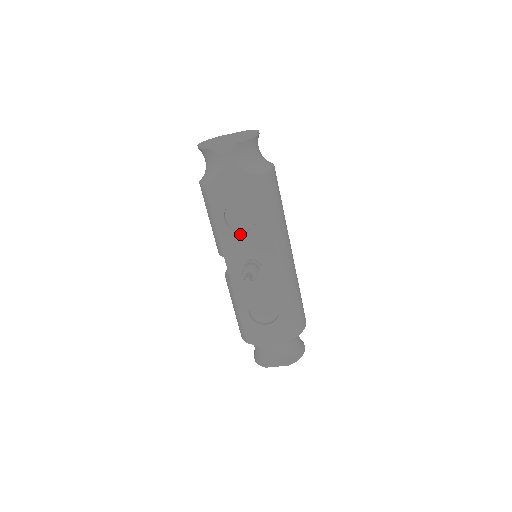
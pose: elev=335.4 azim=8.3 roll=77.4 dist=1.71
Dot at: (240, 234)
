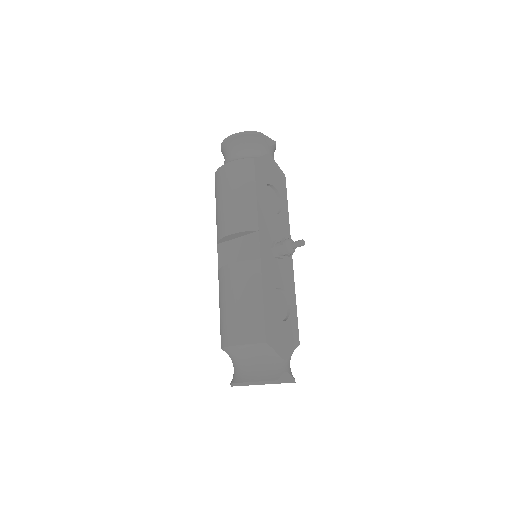
Dot at: (271, 214)
